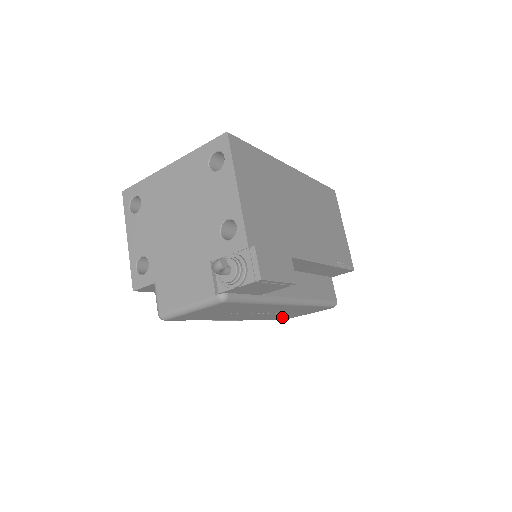
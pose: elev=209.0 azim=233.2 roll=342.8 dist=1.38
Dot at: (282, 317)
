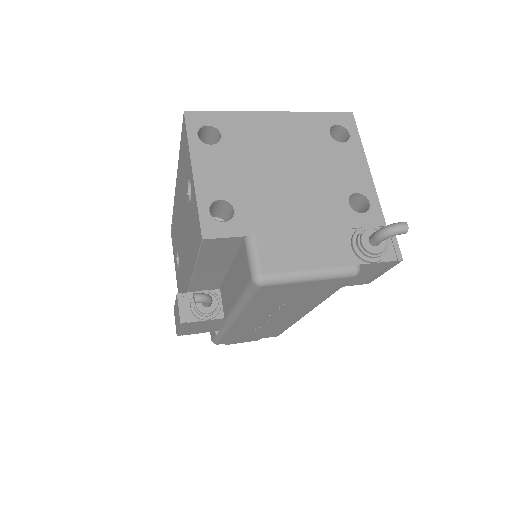
Dot at: (233, 337)
